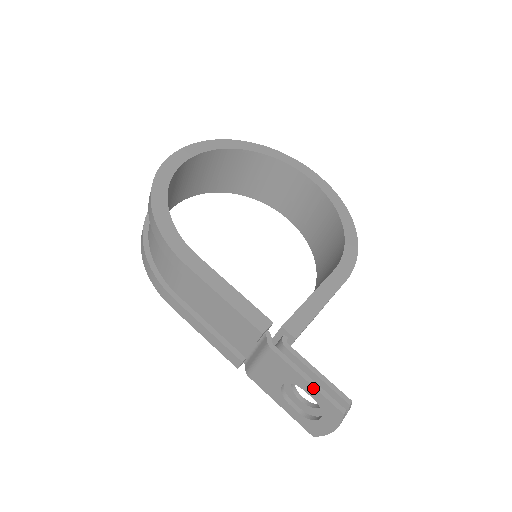
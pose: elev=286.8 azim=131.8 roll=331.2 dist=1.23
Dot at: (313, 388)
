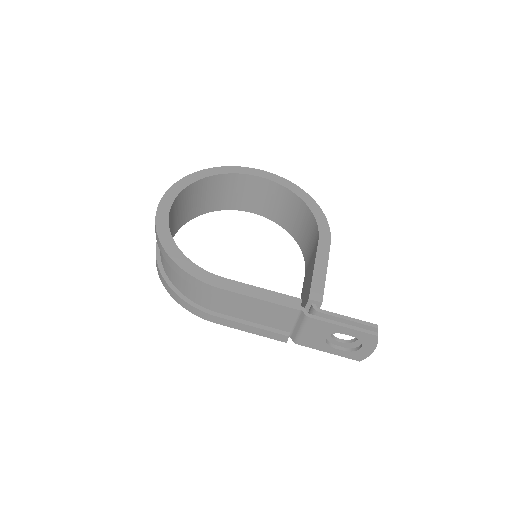
Dot at: (350, 329)
